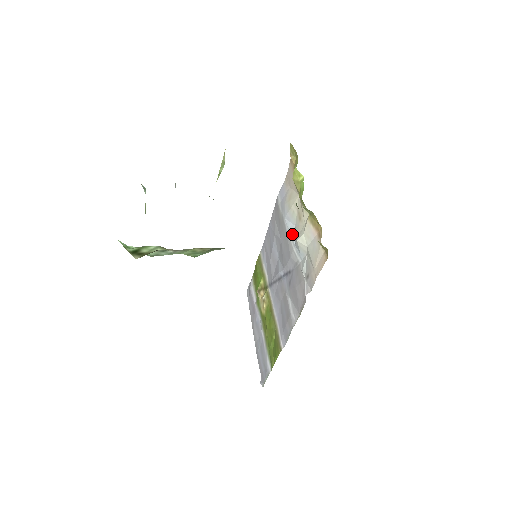
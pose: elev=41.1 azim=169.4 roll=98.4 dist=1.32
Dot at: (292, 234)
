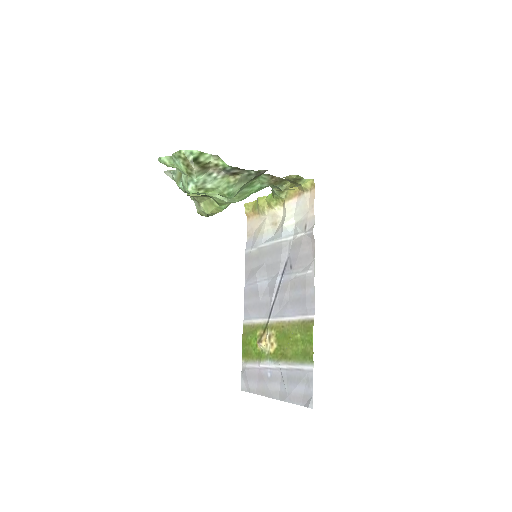
Dot at: (275, 238)
